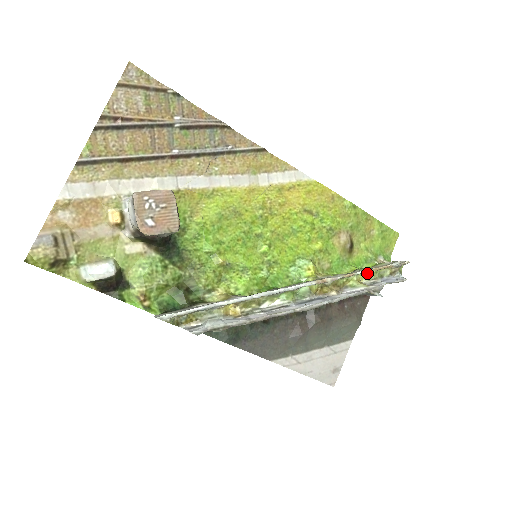
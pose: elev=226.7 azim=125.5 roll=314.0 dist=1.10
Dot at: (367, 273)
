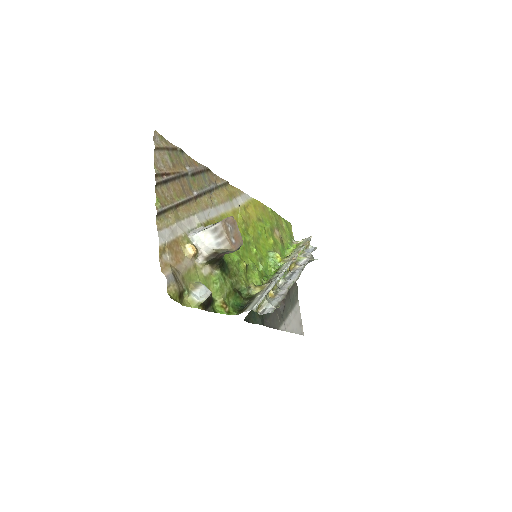
Dot at: occluded
